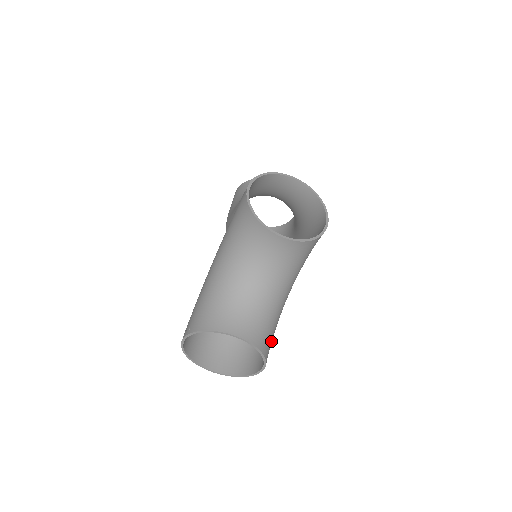
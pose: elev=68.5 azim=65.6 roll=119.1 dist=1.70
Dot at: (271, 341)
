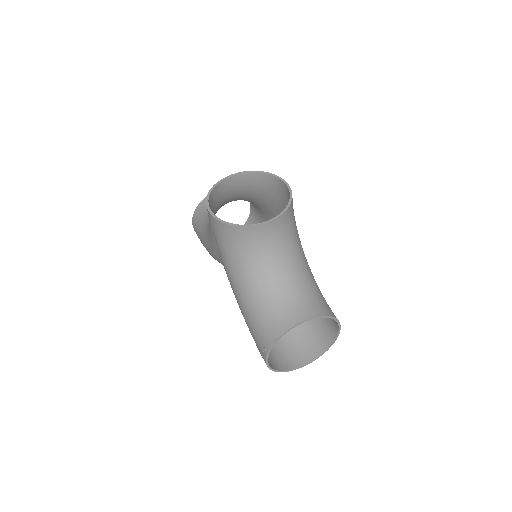
Dot at: occluded
